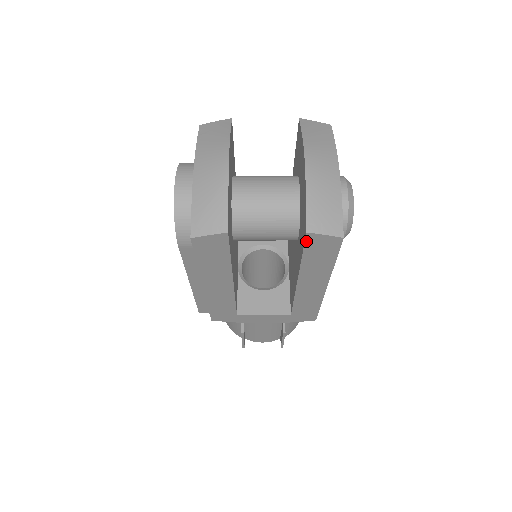
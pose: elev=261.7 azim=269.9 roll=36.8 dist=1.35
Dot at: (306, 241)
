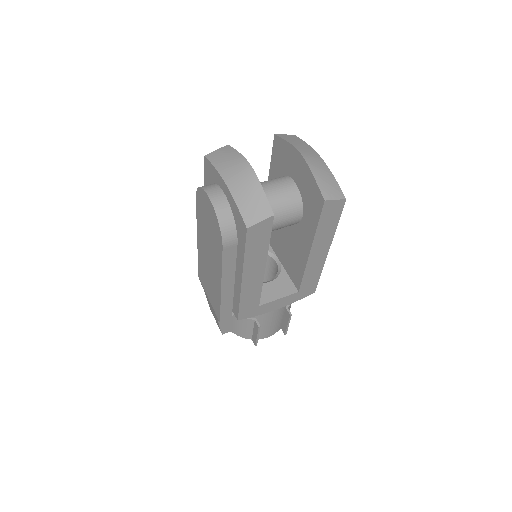
Dot at: (323, 209)
